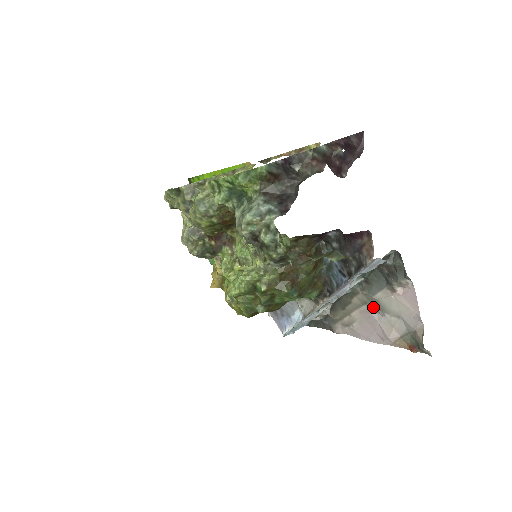
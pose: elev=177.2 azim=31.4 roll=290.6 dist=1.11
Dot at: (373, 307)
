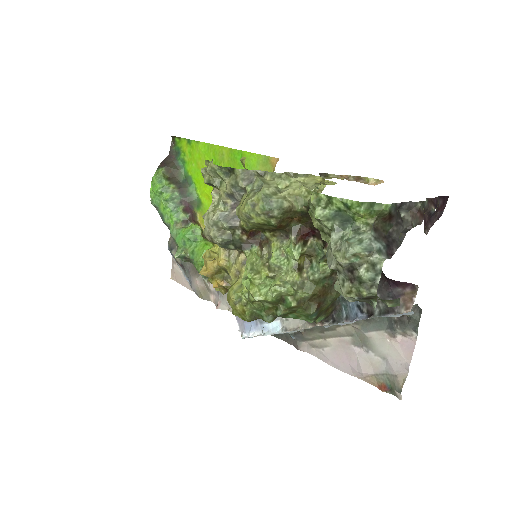
Dot at: (358, 341)
